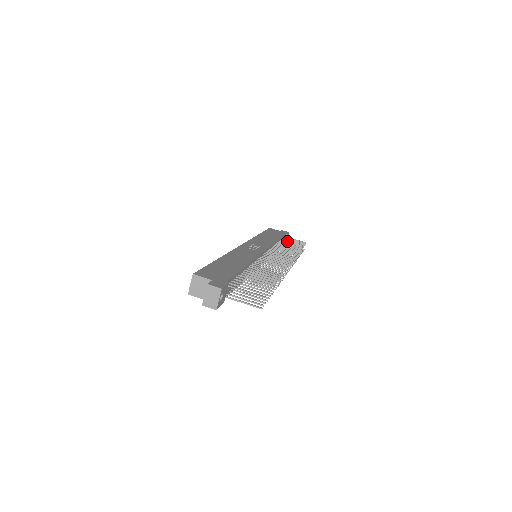
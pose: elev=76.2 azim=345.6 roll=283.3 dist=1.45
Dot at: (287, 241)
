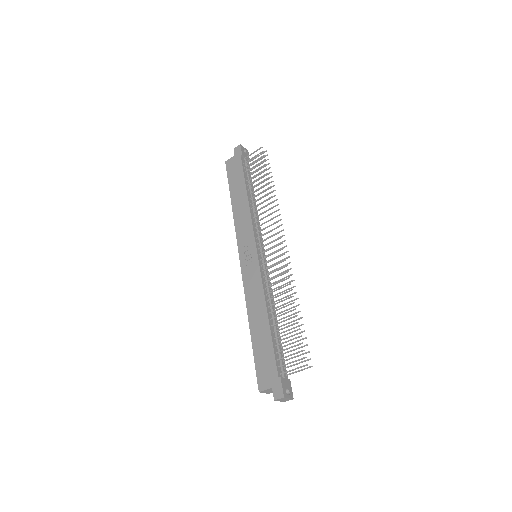
Dot at: occluded
